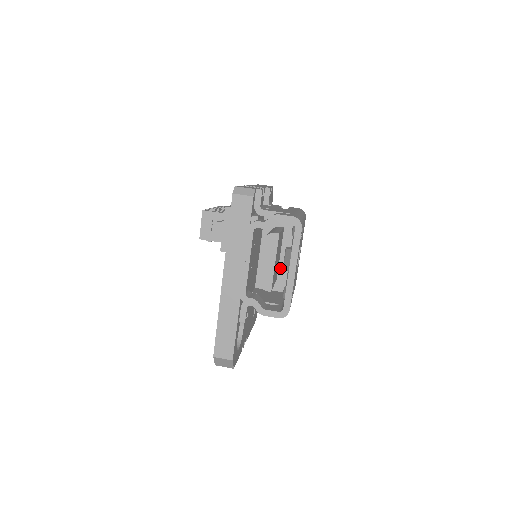
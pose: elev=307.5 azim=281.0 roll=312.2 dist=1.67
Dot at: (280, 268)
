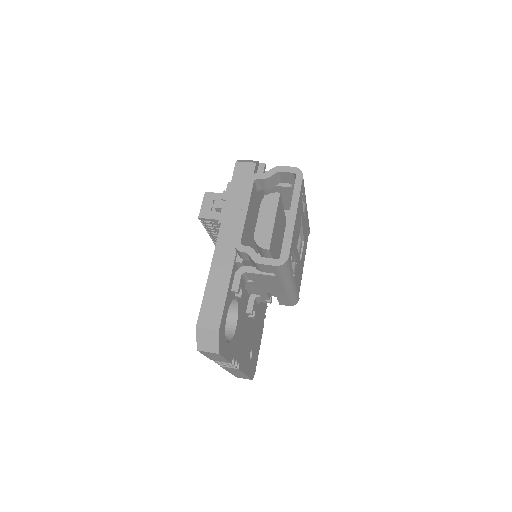
Dot at: occluded
